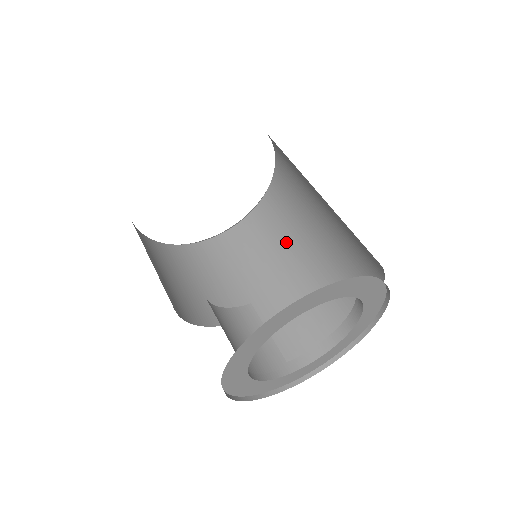
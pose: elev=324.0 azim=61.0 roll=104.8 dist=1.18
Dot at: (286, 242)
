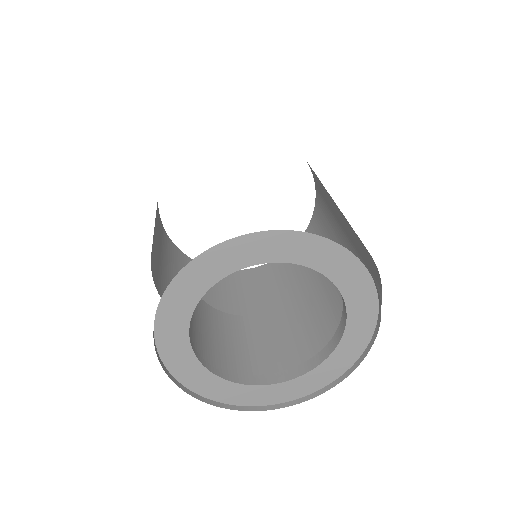
Dot at: (306, 279)
